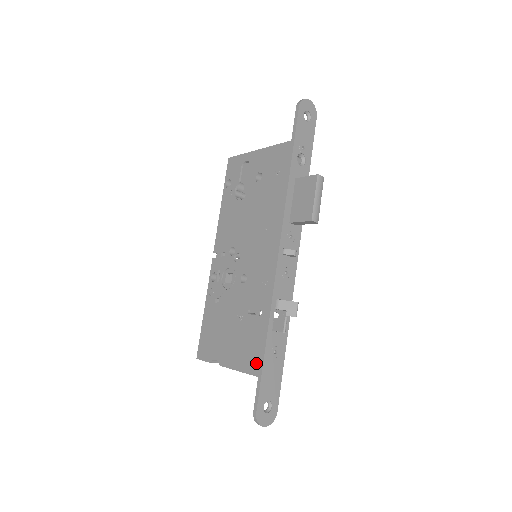
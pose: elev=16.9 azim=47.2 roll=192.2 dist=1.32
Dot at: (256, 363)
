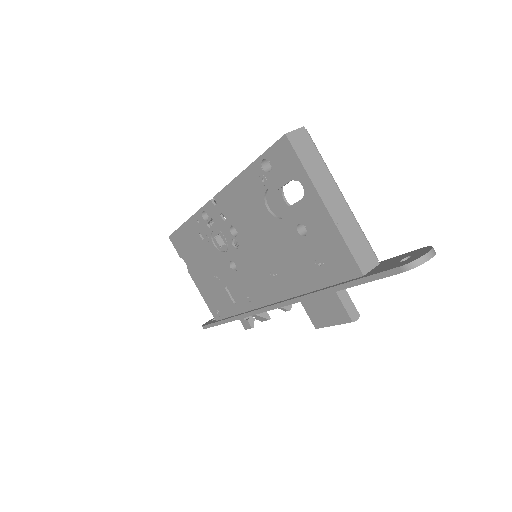
Dot at: (216, 313)
